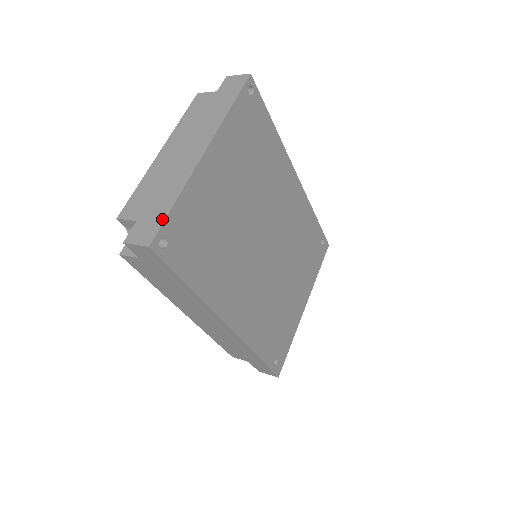
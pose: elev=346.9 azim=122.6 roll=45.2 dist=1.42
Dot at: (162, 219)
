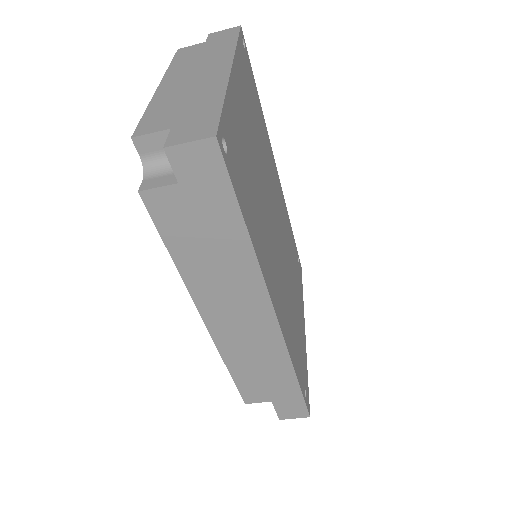
Dot at: (216, 114)
